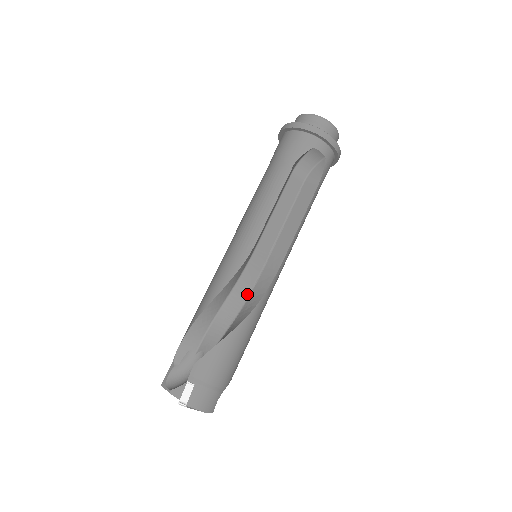
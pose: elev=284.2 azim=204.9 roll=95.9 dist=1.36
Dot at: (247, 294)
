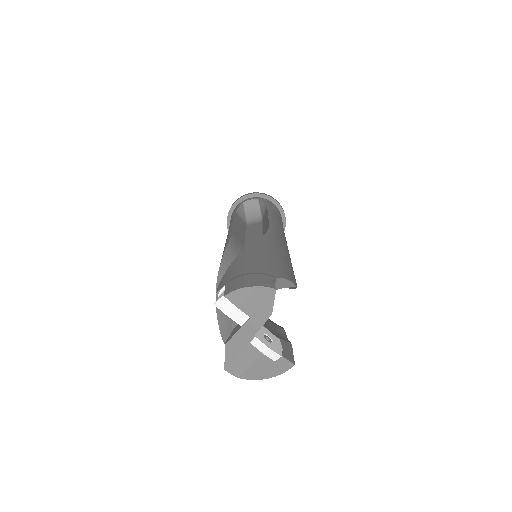
Dot at: occluded
